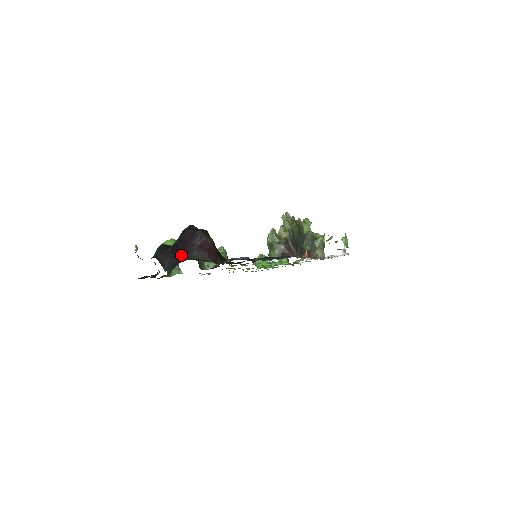
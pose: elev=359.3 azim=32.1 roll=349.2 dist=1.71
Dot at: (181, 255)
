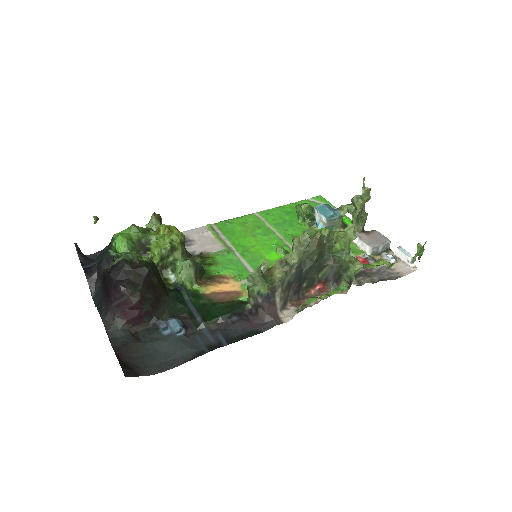
Dot at: (105, 296)
